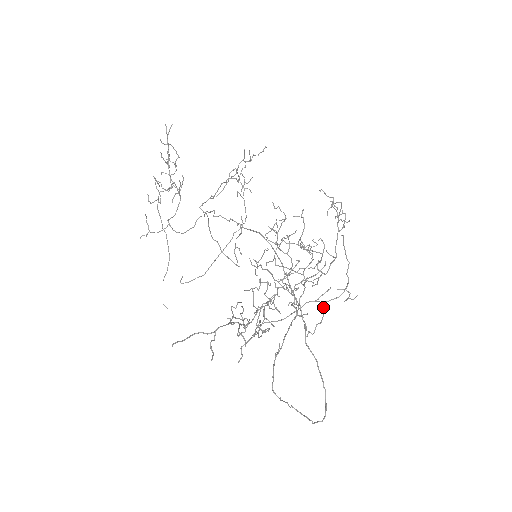
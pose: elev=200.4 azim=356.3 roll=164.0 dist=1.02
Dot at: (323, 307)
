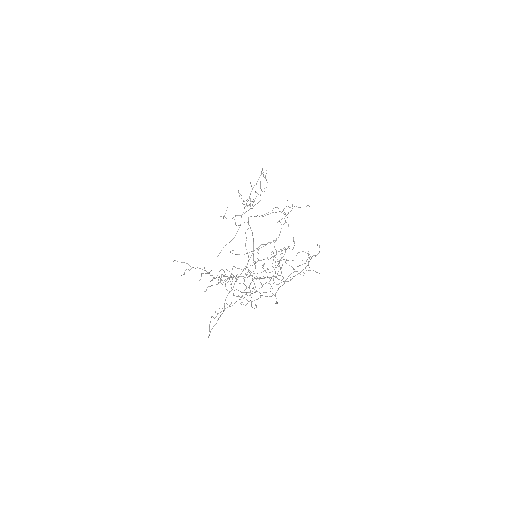
Dot at: (260, 297)
